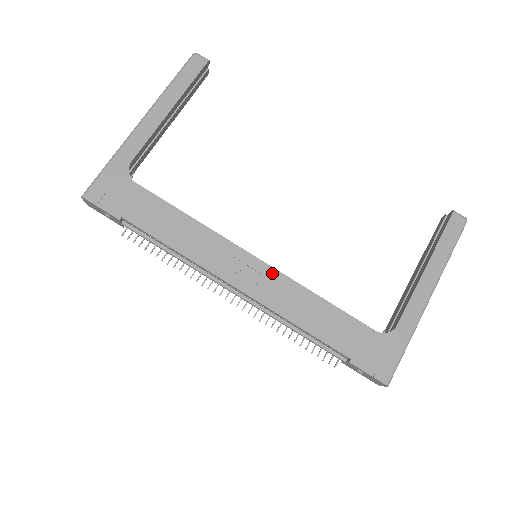
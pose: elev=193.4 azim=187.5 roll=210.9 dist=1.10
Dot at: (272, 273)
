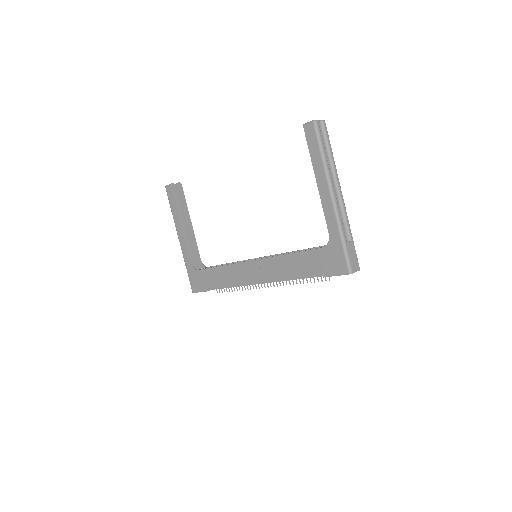
Dot at: (262, 262)
